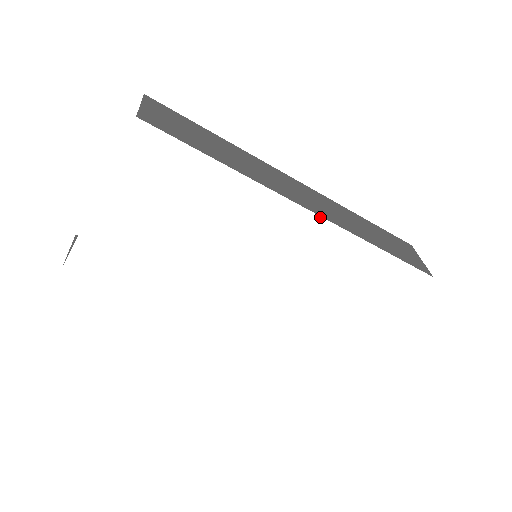
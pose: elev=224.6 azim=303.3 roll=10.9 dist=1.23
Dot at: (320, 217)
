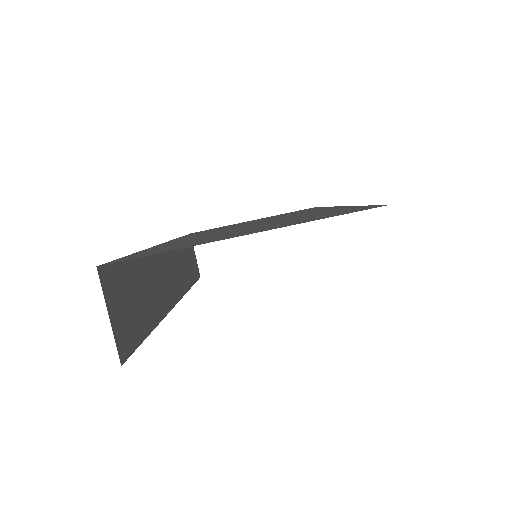
Dot at: occluded
